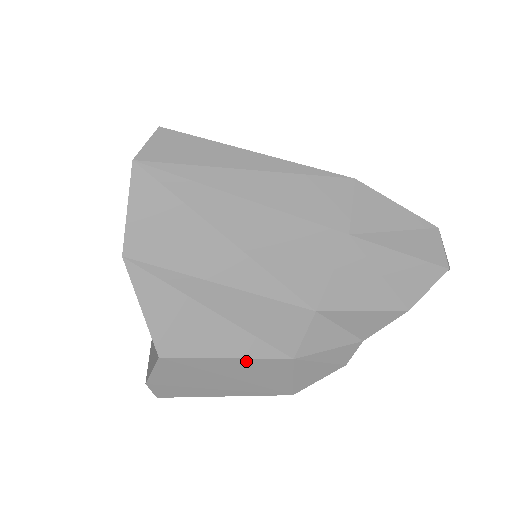
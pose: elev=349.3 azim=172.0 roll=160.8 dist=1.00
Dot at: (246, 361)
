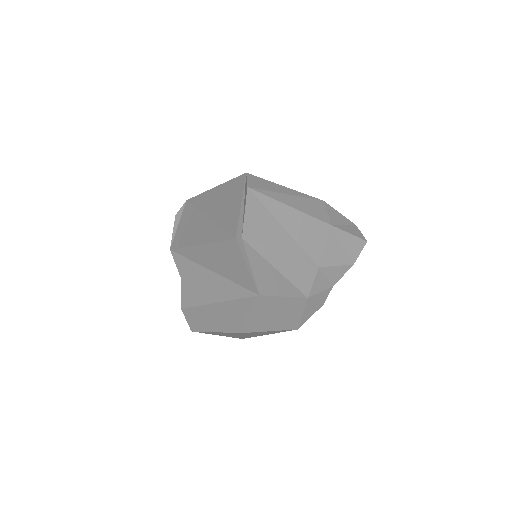
Dot at: (290, 299)
